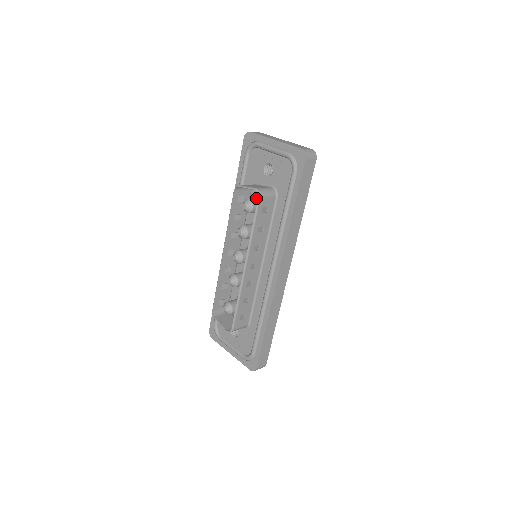
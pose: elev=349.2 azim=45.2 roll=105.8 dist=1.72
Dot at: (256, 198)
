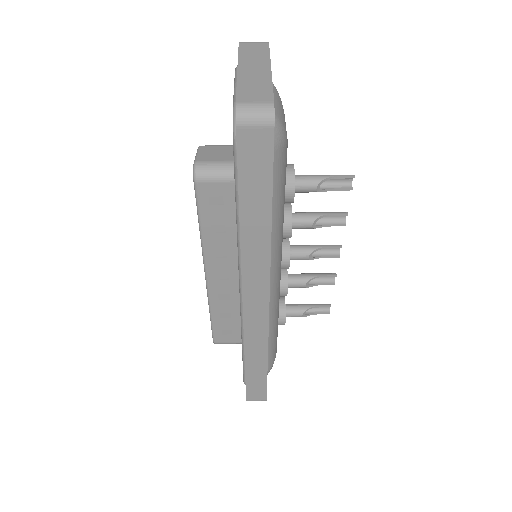
Dot at: occluded
